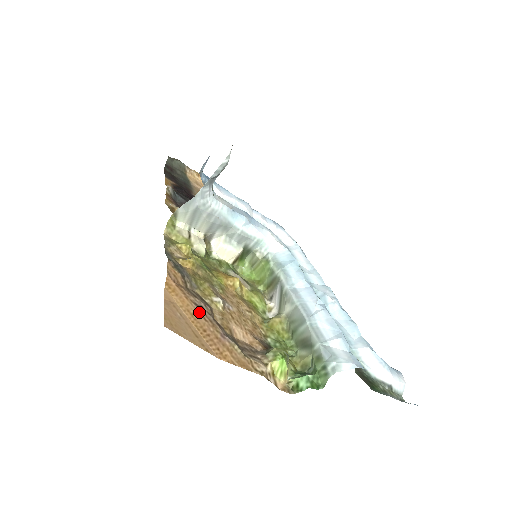
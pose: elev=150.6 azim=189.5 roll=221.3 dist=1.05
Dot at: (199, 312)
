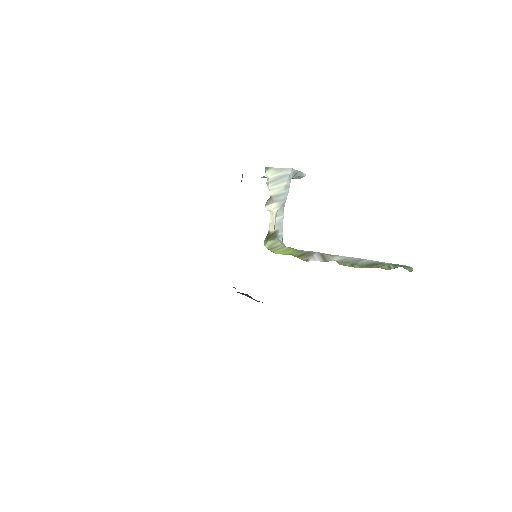
Dot at: occluded
